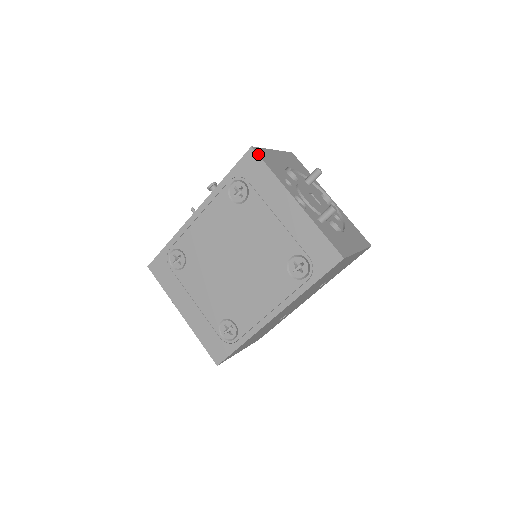
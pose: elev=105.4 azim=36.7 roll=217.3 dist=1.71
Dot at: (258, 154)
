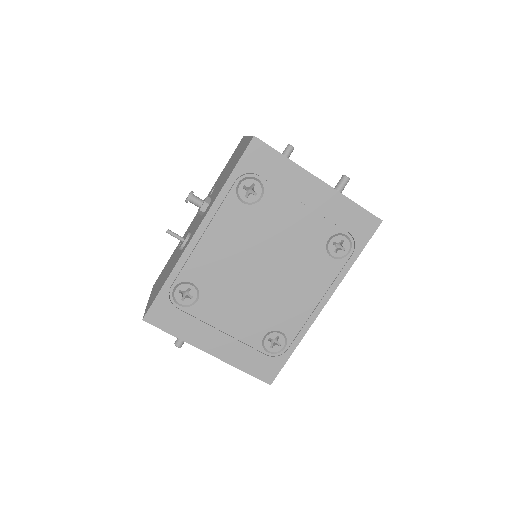
Dot at: (264, 142)
